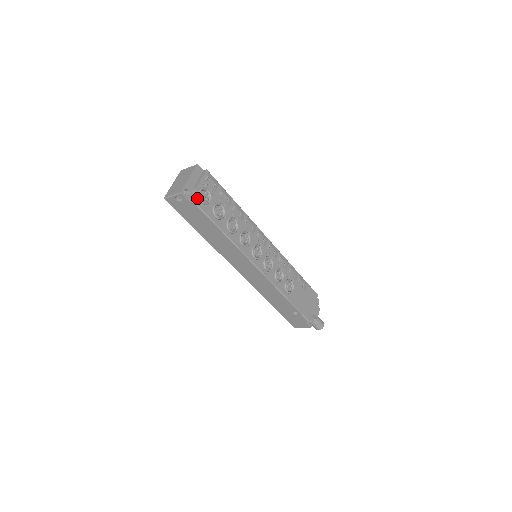
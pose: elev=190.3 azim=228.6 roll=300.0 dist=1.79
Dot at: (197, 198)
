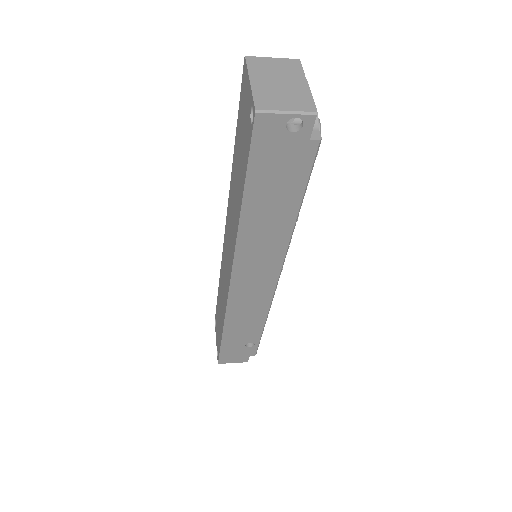
Dot at: (317, 135)
